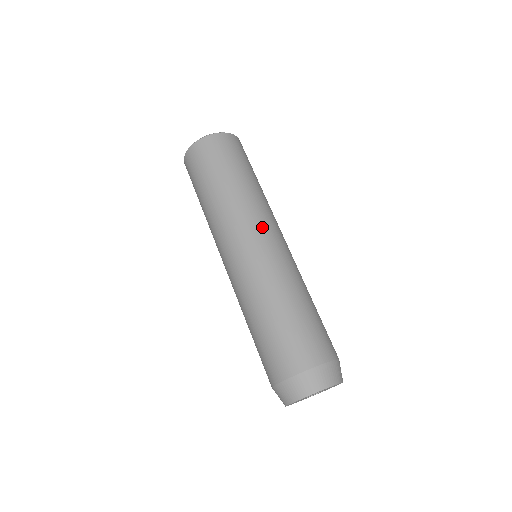
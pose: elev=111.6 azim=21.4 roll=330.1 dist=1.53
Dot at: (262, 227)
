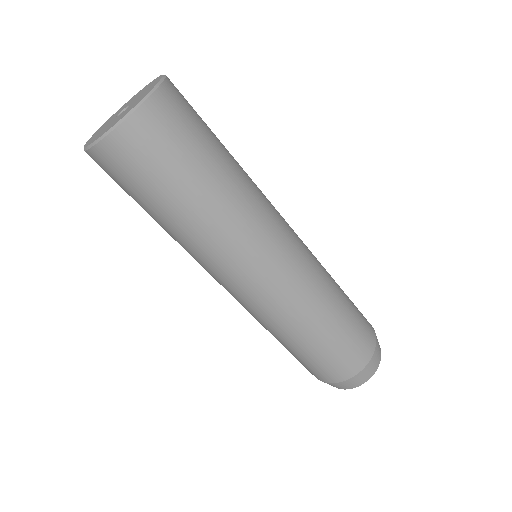
Dot at: (238, 274)
